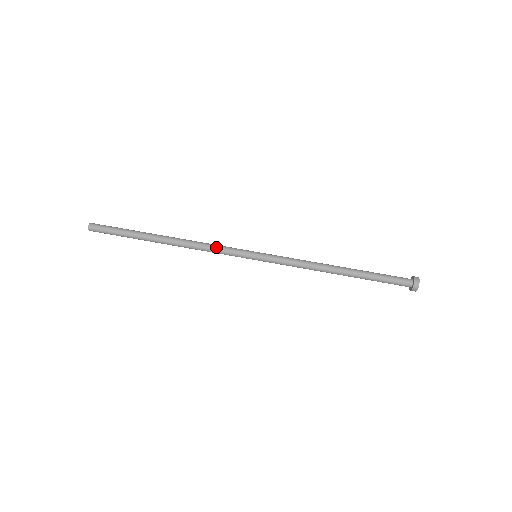
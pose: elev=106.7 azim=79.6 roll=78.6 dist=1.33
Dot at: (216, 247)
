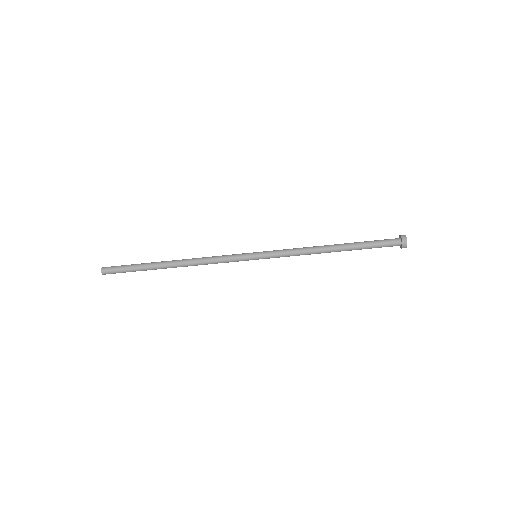
Dot at: occluded
